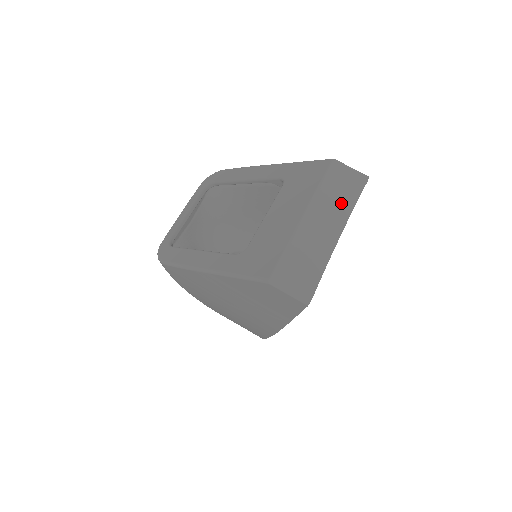
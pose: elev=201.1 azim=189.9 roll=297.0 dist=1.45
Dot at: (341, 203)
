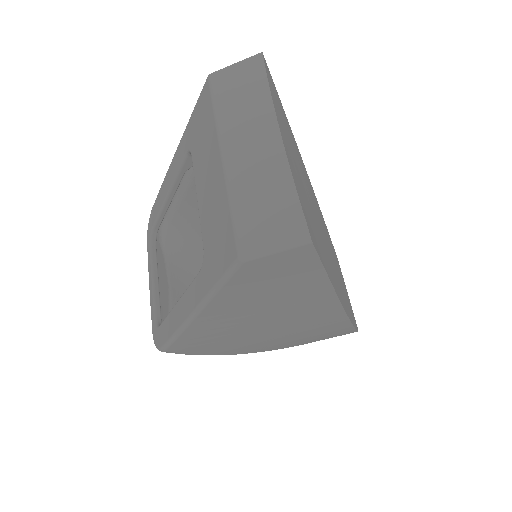
Dot at: (252, 103)
